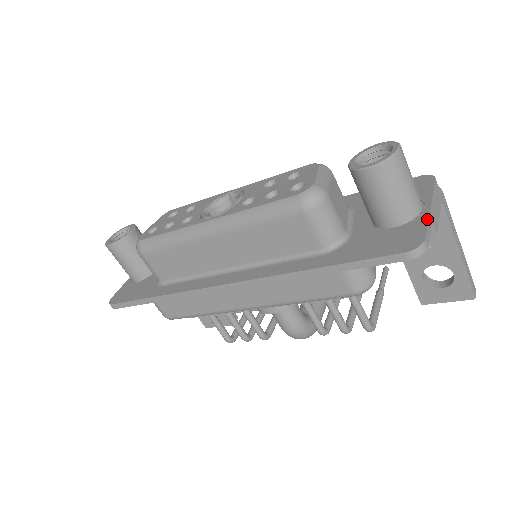
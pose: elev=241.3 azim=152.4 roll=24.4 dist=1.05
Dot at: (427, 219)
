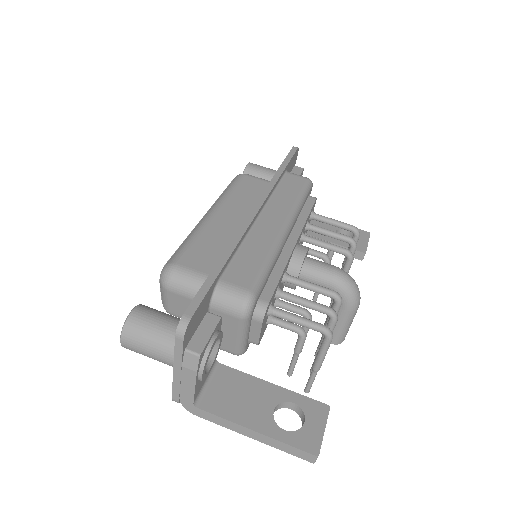
Dot at: occluded
